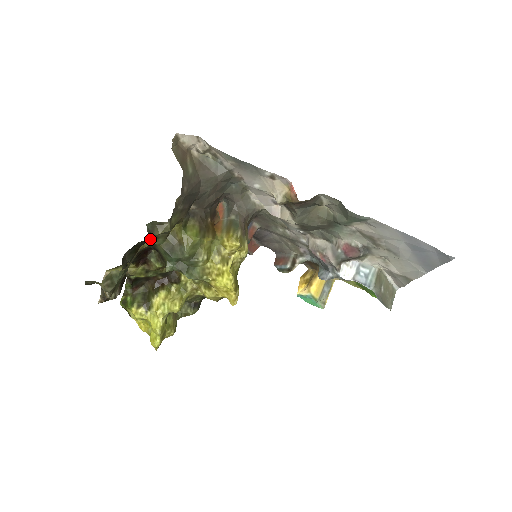
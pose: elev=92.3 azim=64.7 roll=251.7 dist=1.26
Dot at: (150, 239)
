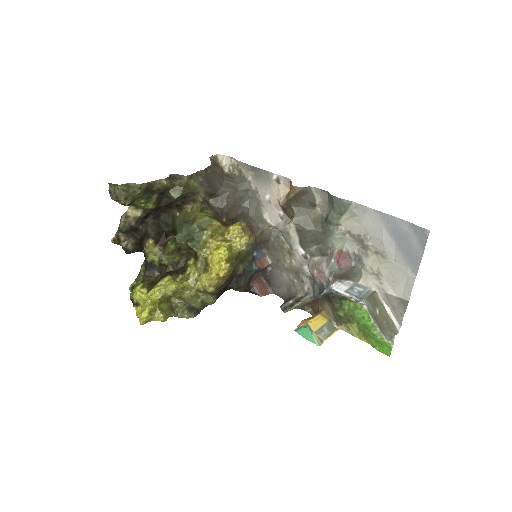
Dot at: (169, 180)
